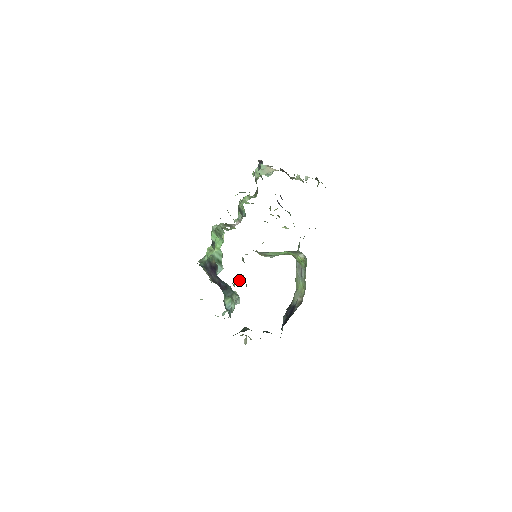
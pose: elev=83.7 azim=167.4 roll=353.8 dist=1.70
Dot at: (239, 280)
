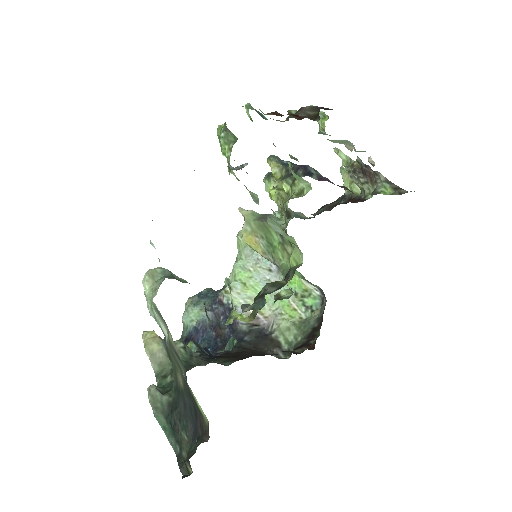
Dot at: occluded
